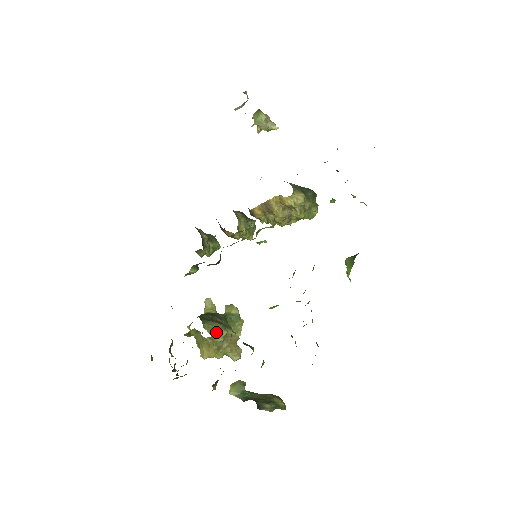
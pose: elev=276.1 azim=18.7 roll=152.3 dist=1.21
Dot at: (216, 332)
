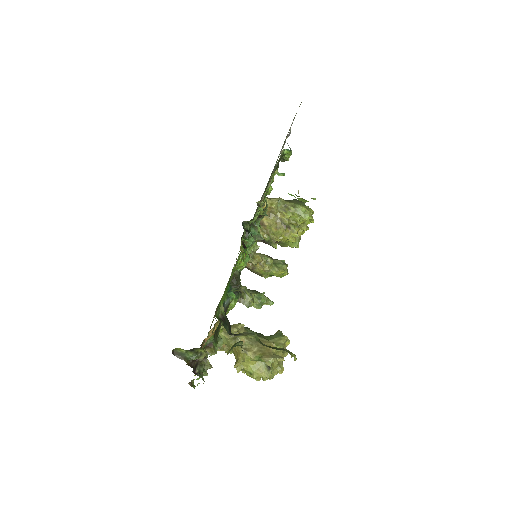
Dot at: occluded
